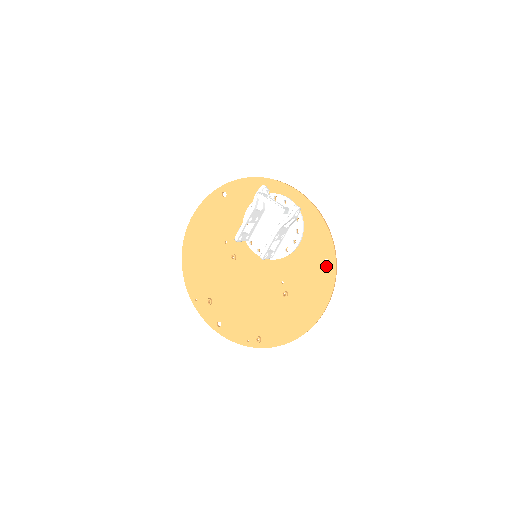
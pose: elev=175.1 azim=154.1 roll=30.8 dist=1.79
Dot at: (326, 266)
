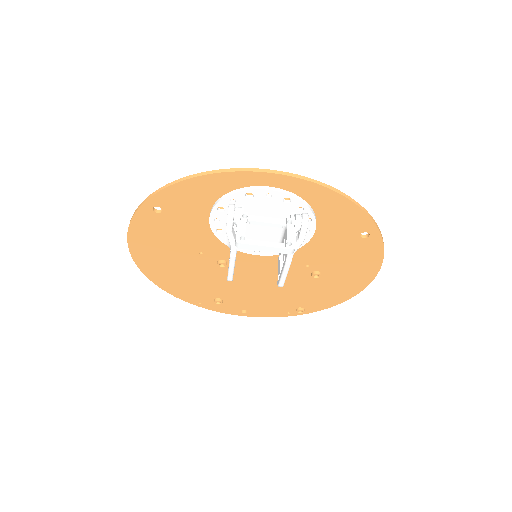
Dot at: (366, 239)
